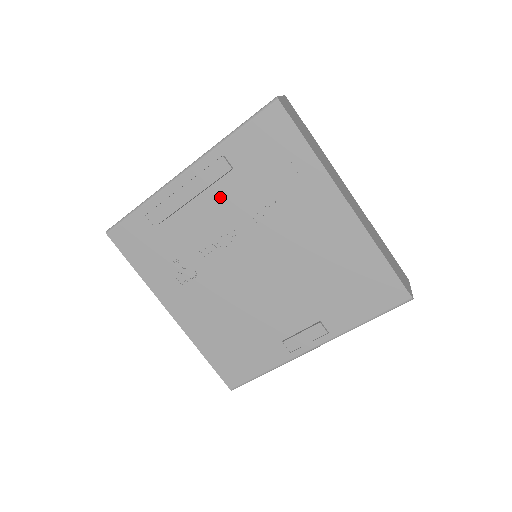
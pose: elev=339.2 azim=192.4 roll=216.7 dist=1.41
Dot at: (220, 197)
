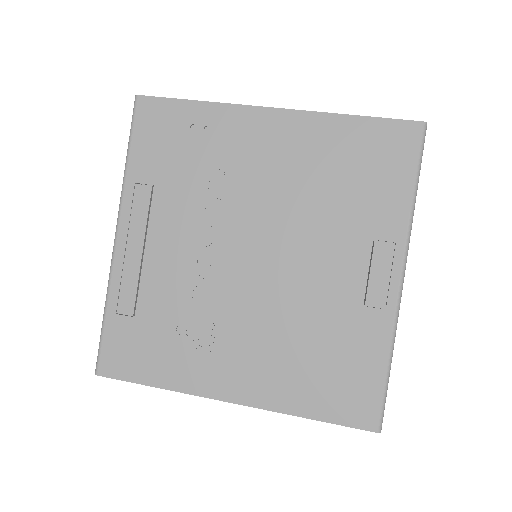
Dot at: (165, 222)
